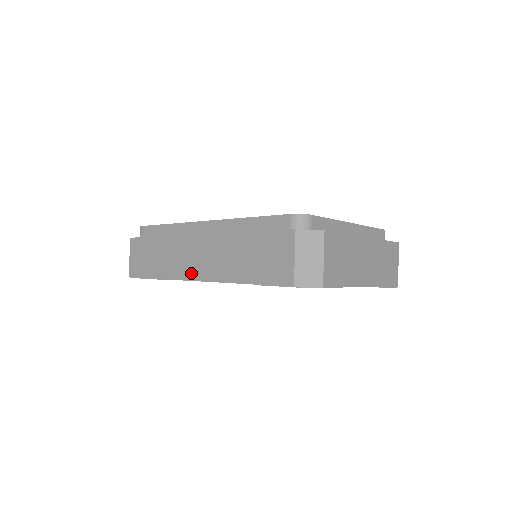
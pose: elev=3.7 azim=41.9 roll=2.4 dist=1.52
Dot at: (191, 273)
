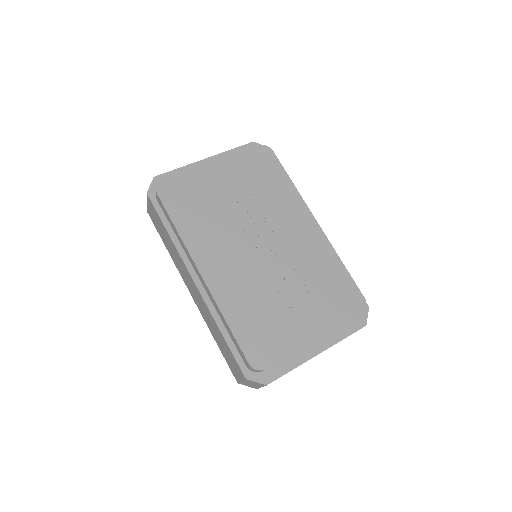
Dot at: (187, 286)
